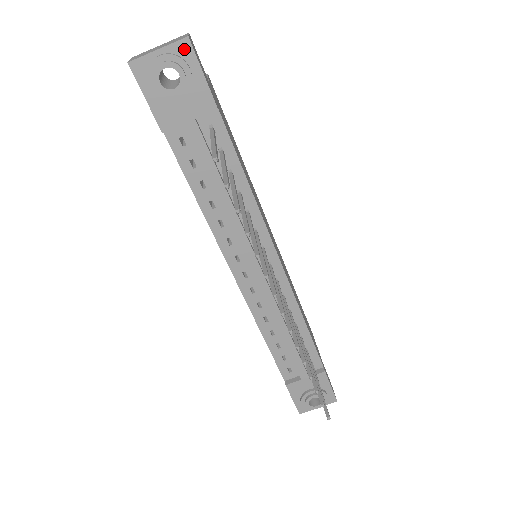
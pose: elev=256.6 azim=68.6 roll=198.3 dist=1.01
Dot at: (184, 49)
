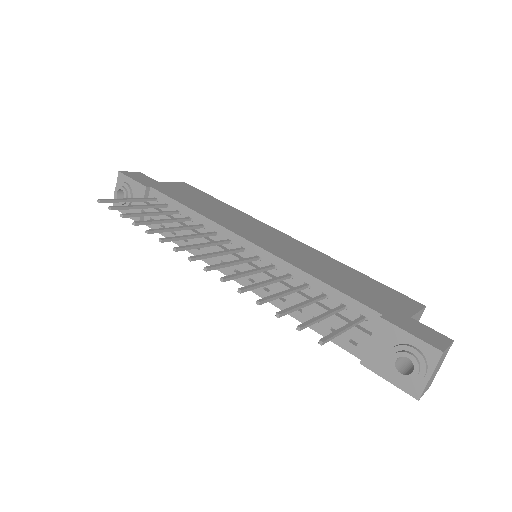
Dot at: (121, 178)
